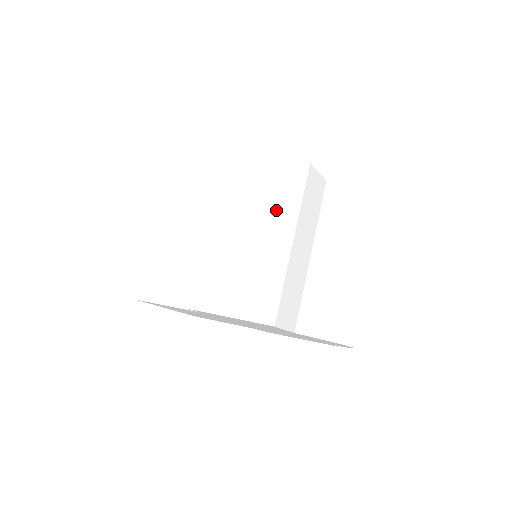
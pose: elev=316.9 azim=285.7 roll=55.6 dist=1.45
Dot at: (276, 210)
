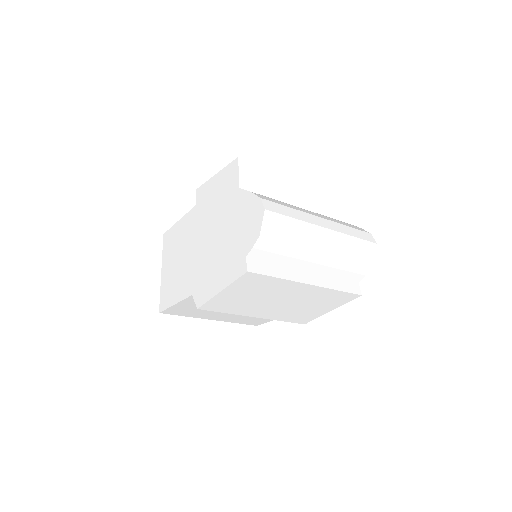
Dot at: occluded
